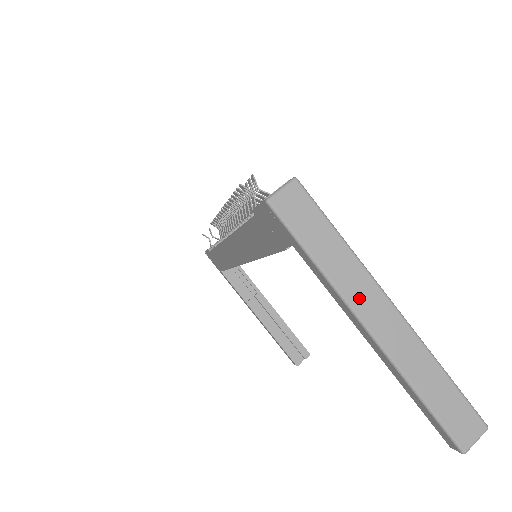
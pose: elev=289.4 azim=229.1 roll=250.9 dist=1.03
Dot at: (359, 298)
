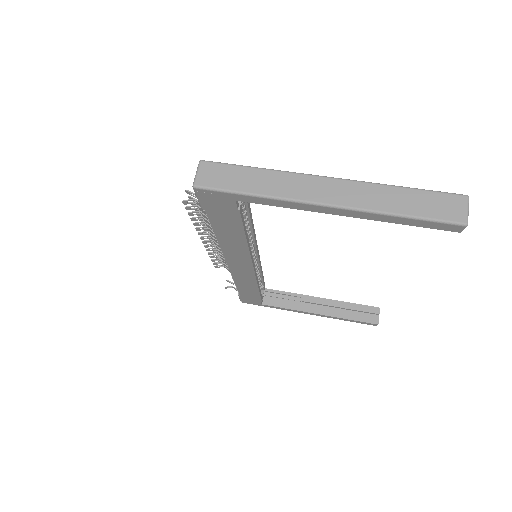
Dot at: (300, 191)
